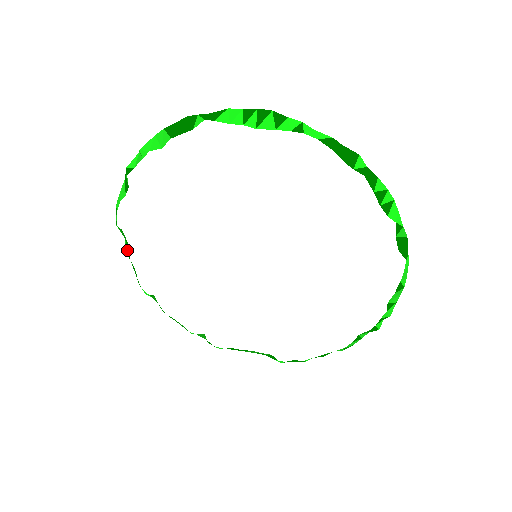
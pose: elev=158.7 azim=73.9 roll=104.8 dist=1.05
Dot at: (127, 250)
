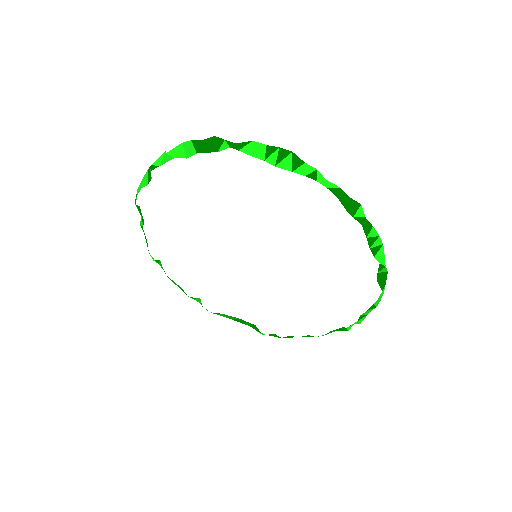
Dot at: (142, 224)
